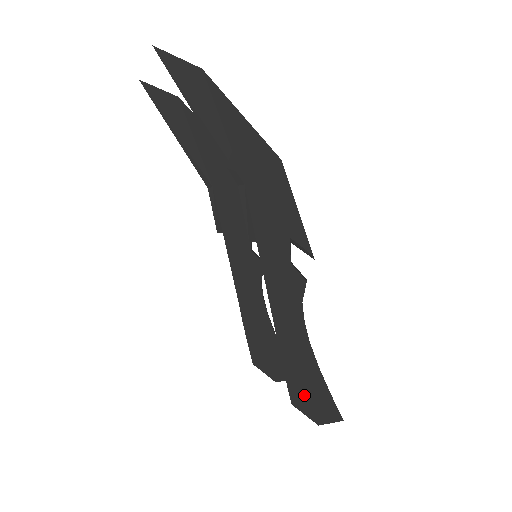
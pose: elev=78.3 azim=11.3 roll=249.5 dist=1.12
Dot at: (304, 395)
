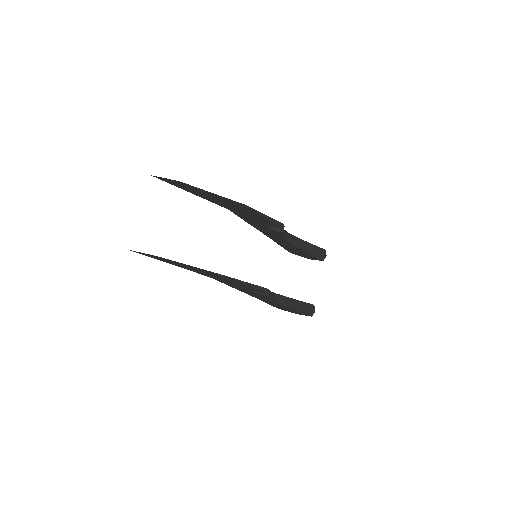
Dot at: (285, 309)
